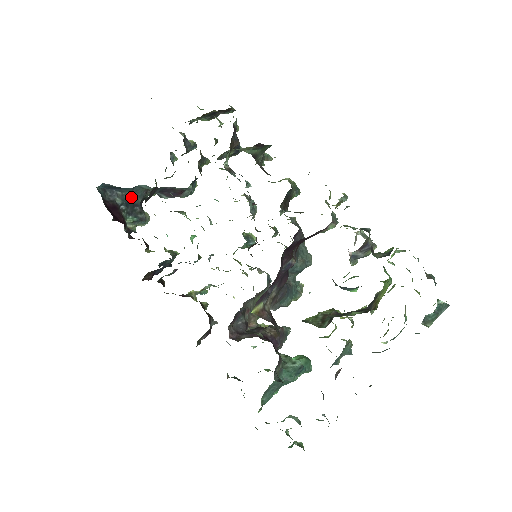
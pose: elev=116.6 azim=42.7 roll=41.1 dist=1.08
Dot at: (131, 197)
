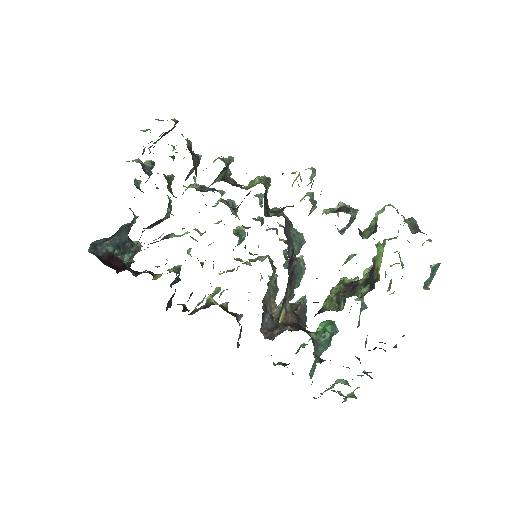
Dot at: (118, 238)
